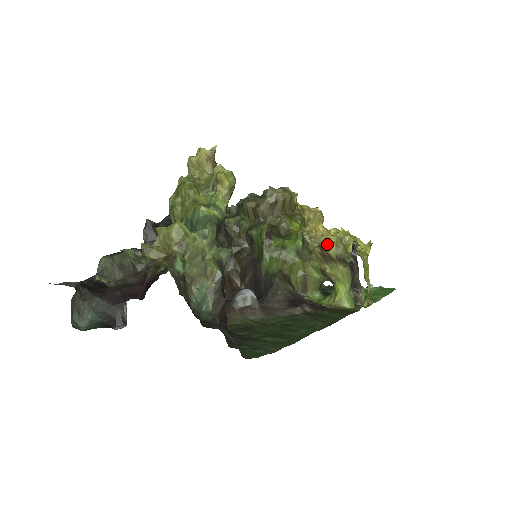
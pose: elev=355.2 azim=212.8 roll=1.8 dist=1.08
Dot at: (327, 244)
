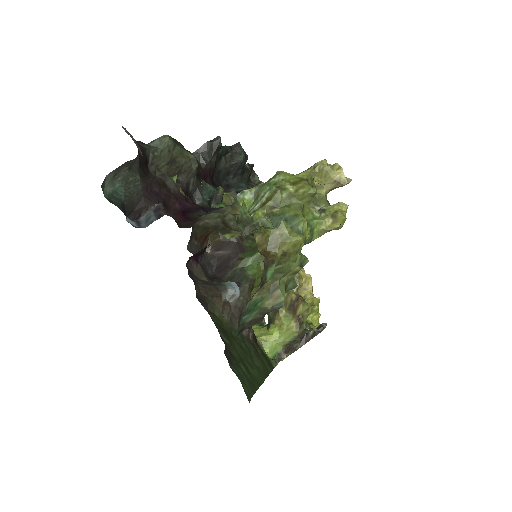
Dot at: (305, 301)
